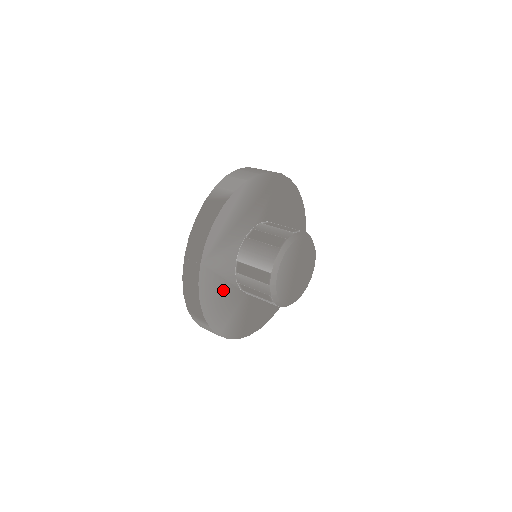
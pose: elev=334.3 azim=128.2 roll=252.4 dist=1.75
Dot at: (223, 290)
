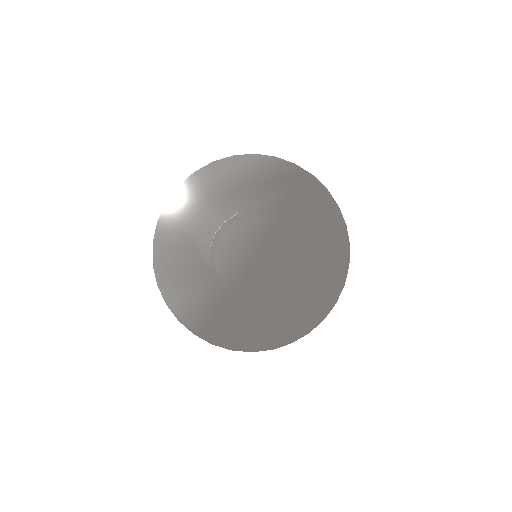
Dot at: (188, 254)
